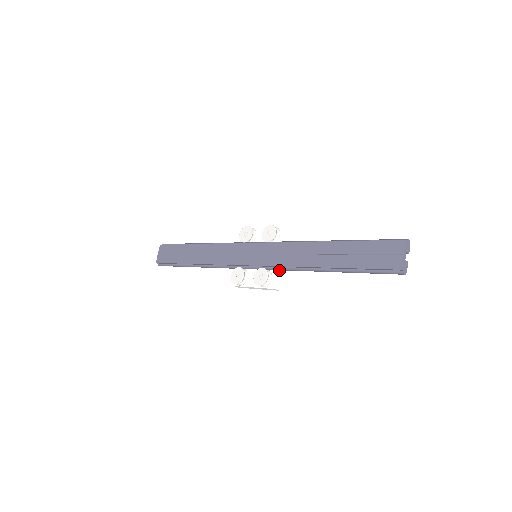
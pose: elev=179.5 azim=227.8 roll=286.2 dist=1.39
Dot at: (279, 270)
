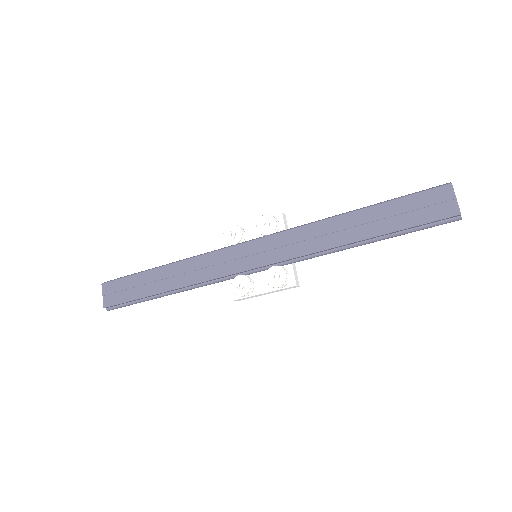
Dot at: (292, 263)
